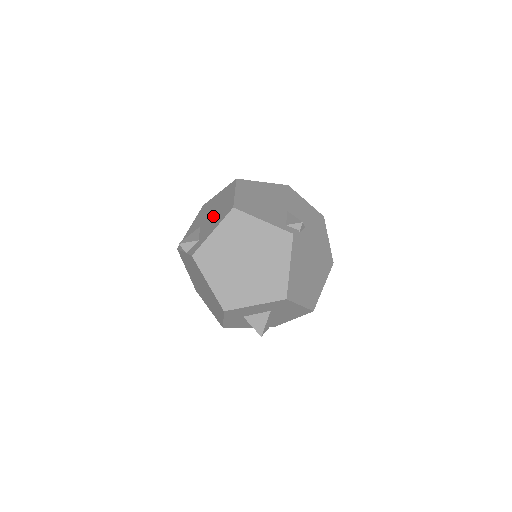
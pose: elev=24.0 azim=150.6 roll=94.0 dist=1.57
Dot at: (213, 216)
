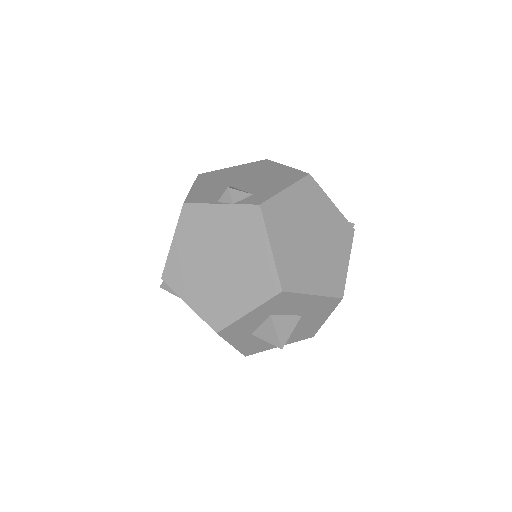
Dot at: (259, 179)
